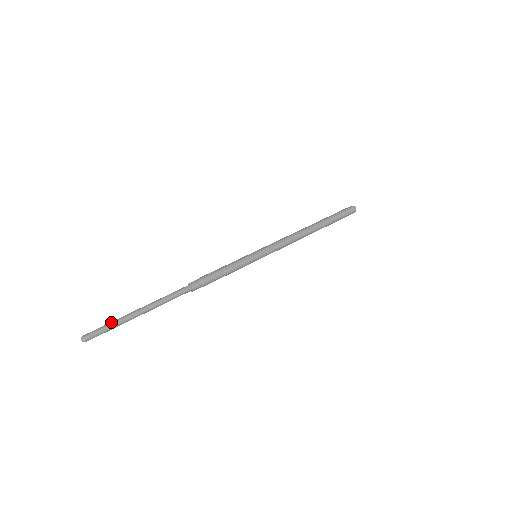
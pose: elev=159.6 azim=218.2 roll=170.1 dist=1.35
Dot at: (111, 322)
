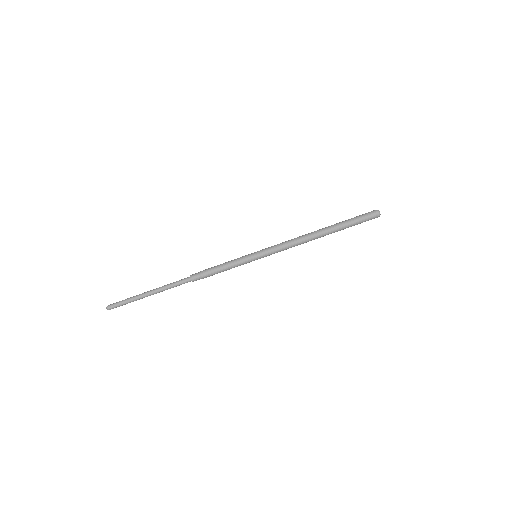
Dot at: (127, 299)
